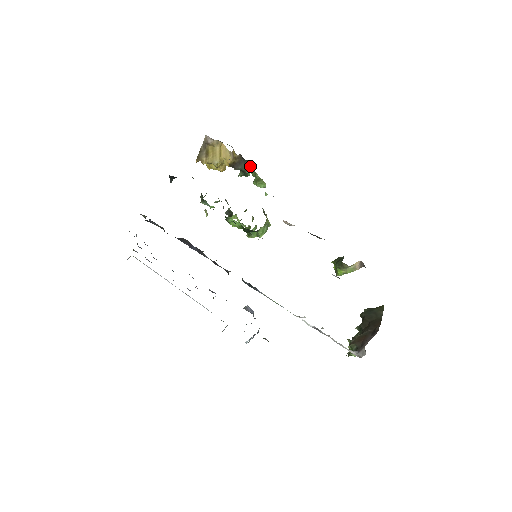
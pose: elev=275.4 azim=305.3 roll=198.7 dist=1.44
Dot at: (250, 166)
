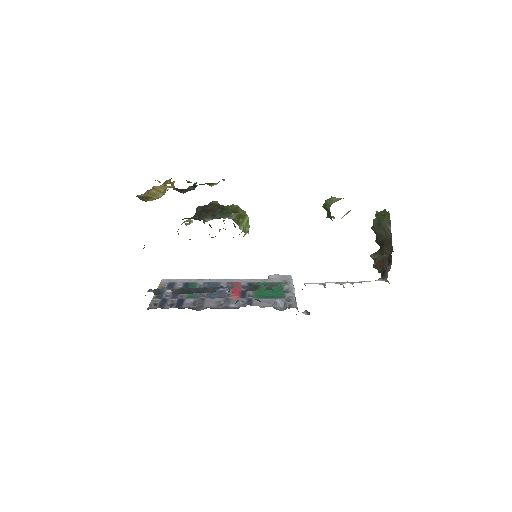
Dot at: (193, 186)
